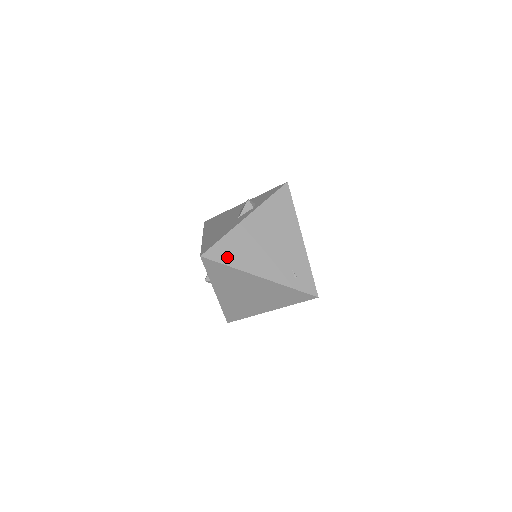
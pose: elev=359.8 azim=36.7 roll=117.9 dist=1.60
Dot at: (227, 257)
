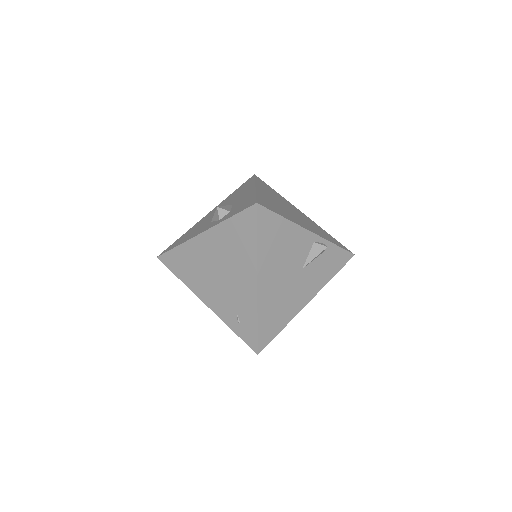
Dot at: (178, 269)
